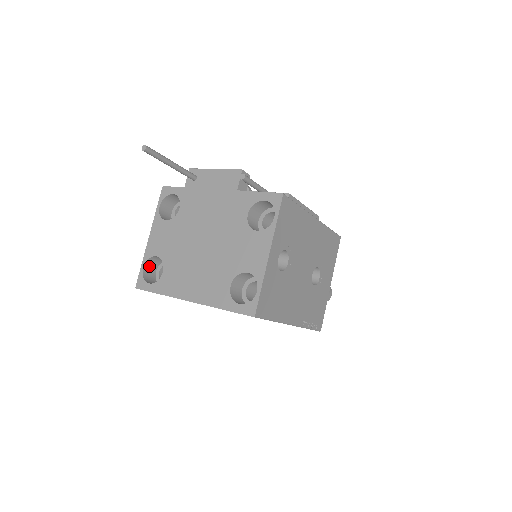
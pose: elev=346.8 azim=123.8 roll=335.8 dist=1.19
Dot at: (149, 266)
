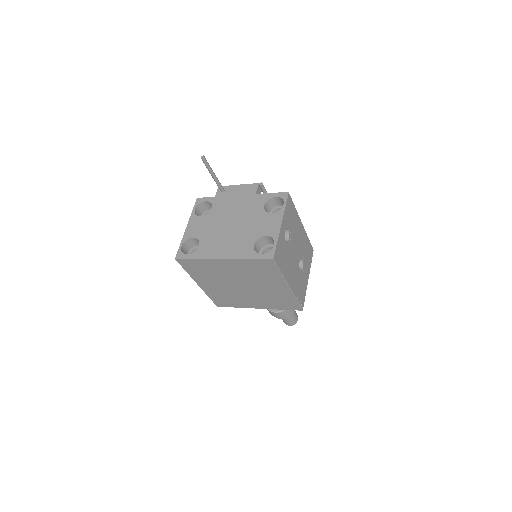
Dot at: (185, 247)
